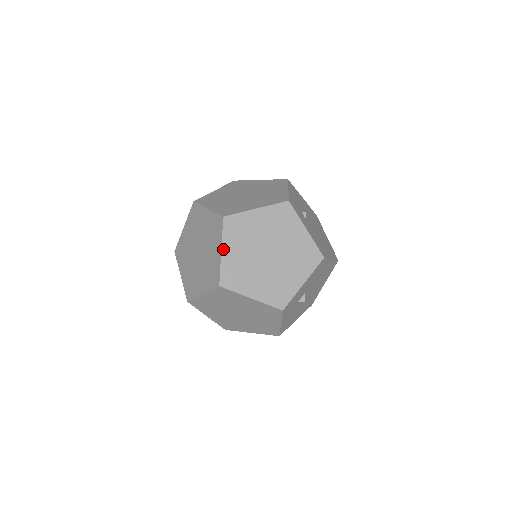
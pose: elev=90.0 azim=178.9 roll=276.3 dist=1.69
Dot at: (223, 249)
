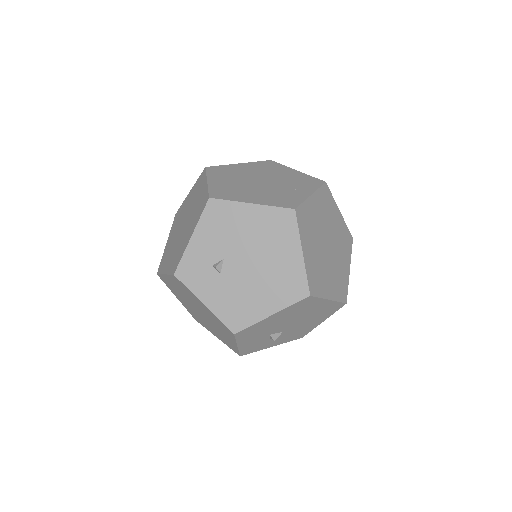
Dot at: (176, 297)
